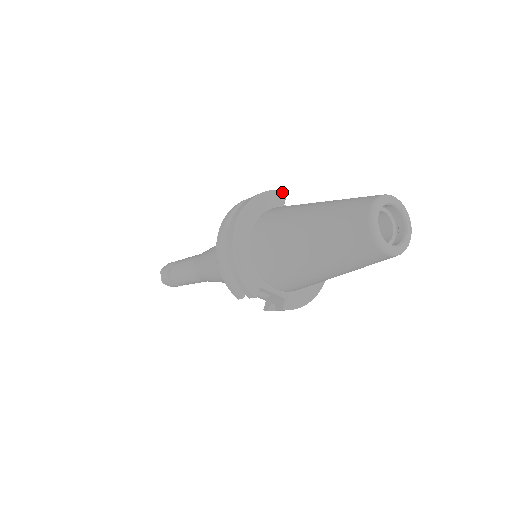
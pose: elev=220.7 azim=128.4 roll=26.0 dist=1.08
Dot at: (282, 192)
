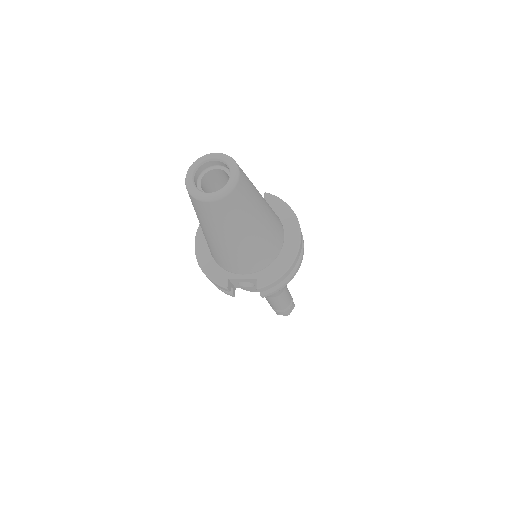
Dot at: occluded
